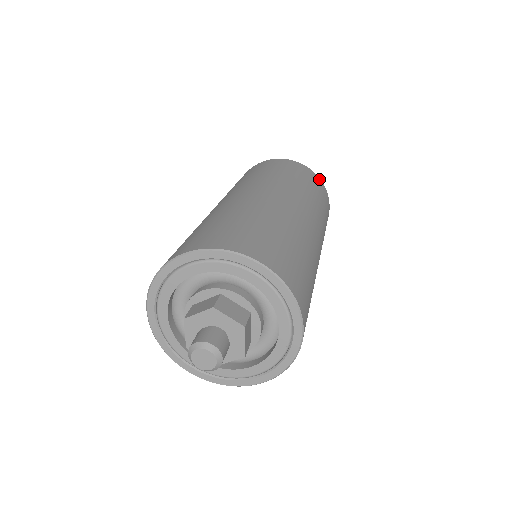
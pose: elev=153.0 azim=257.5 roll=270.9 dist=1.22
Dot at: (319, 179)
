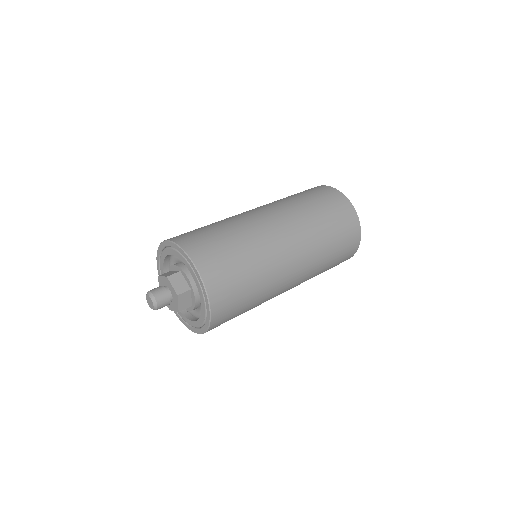
Dot at: (355, 214)
